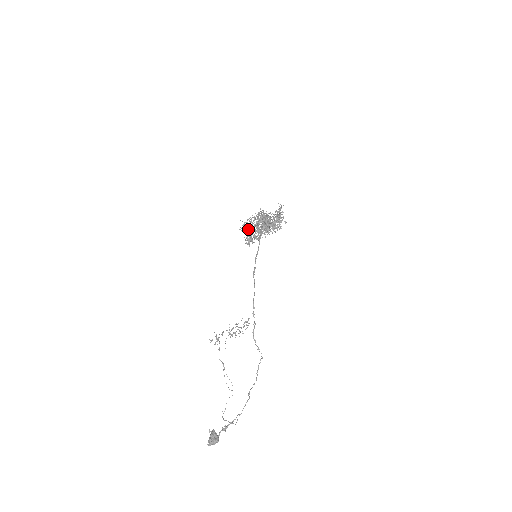
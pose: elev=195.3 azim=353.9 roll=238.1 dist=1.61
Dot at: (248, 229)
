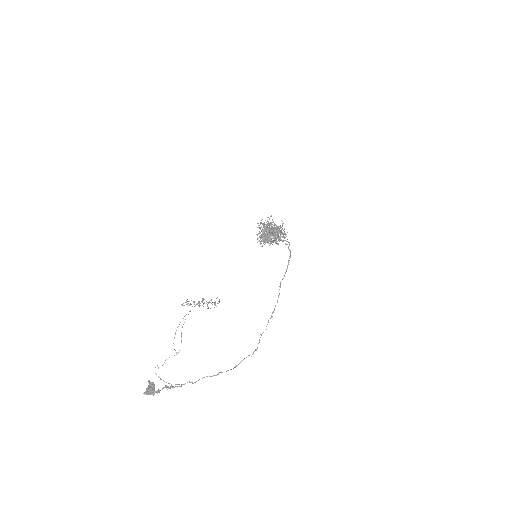
Dot at: (270, 235)
